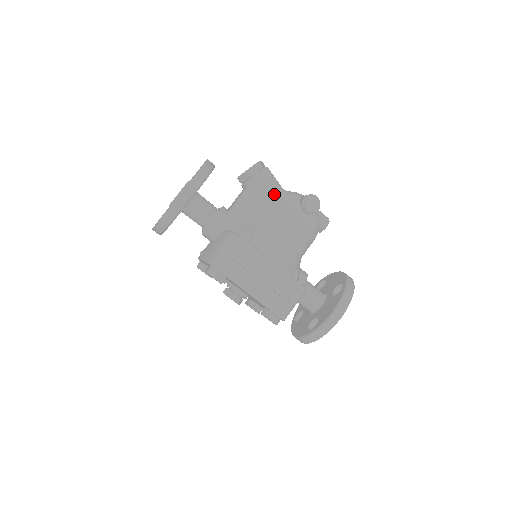
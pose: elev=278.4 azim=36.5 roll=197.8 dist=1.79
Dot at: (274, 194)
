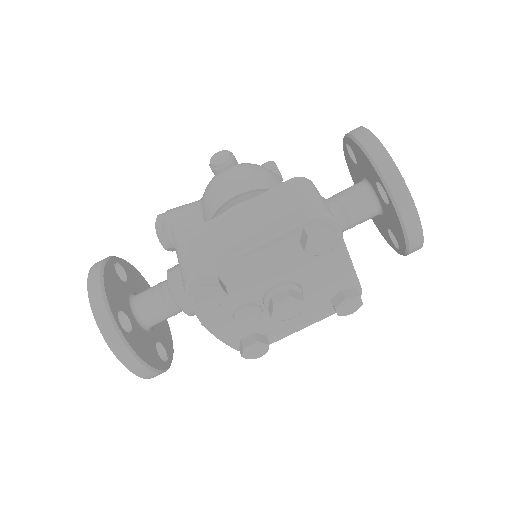
Dot at: (194, 206)
